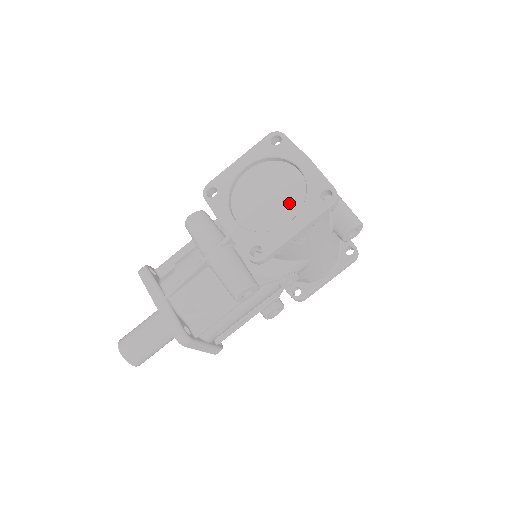
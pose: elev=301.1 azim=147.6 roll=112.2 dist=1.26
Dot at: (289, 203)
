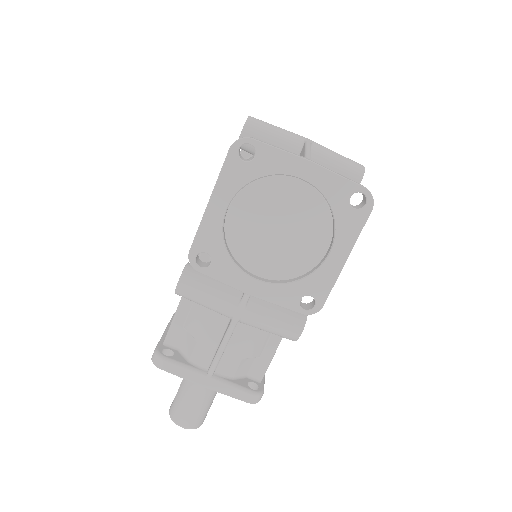
Dot at: (311, 227)
